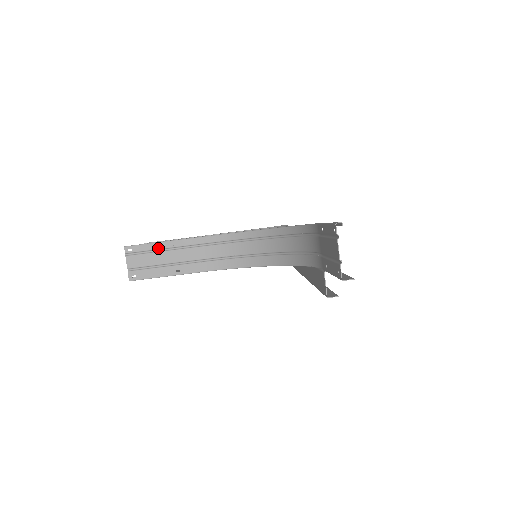
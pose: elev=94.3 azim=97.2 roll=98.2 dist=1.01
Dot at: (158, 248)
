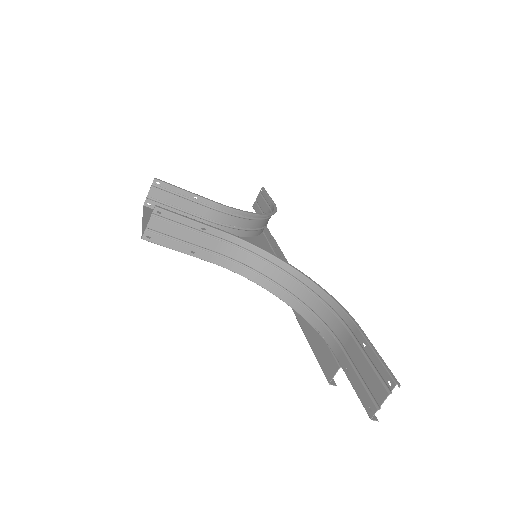
Dot at: (187, 224)
